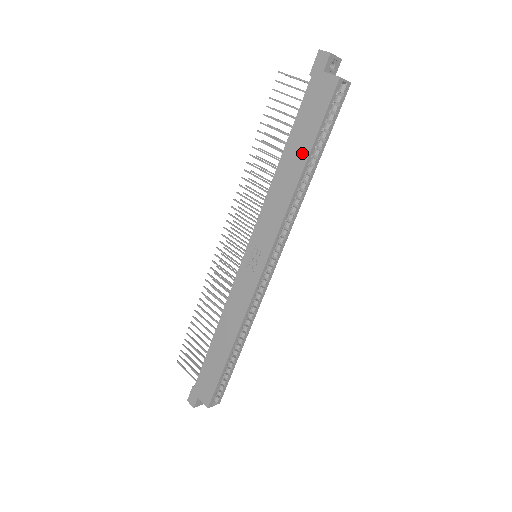
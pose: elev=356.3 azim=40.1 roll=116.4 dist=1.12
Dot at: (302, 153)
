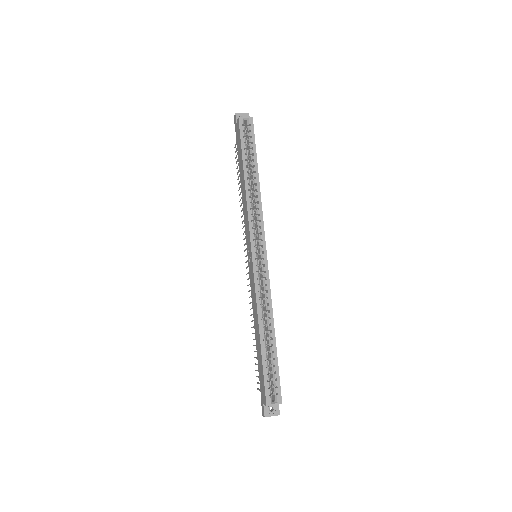
Dot at: (242, 169)
